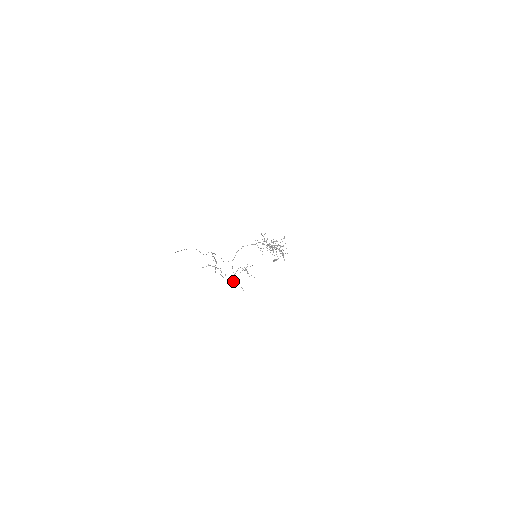
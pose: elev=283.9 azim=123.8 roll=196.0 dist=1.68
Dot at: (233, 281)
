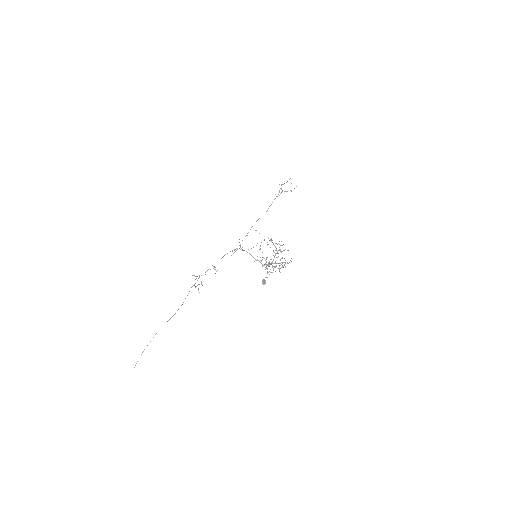
Dot at: (240, 244)
